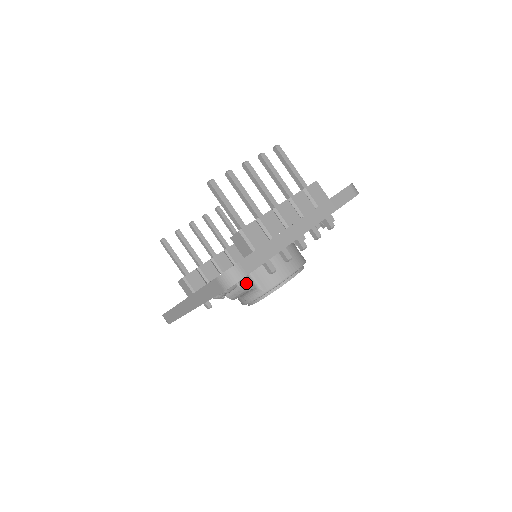
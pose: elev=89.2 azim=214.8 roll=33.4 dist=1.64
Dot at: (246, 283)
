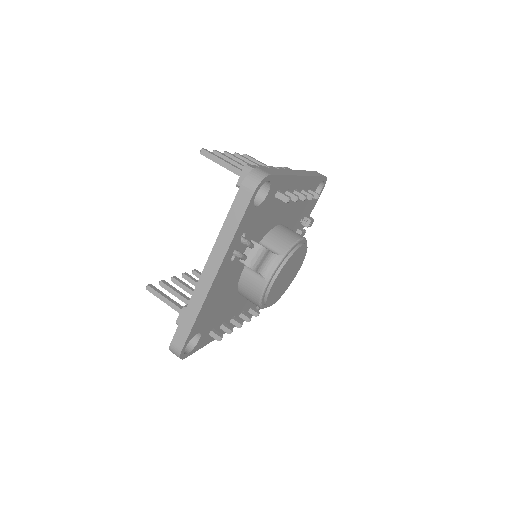
Dot at: occluded
